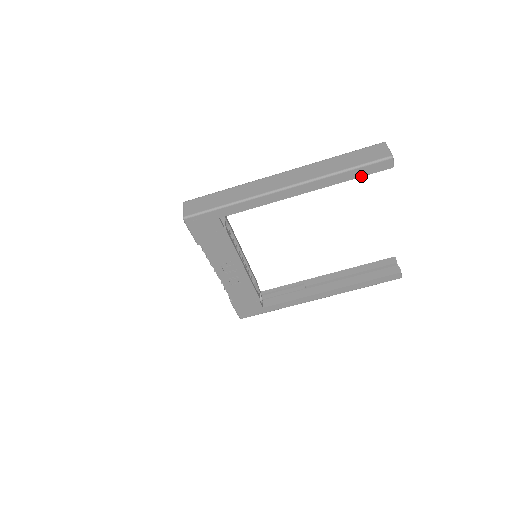
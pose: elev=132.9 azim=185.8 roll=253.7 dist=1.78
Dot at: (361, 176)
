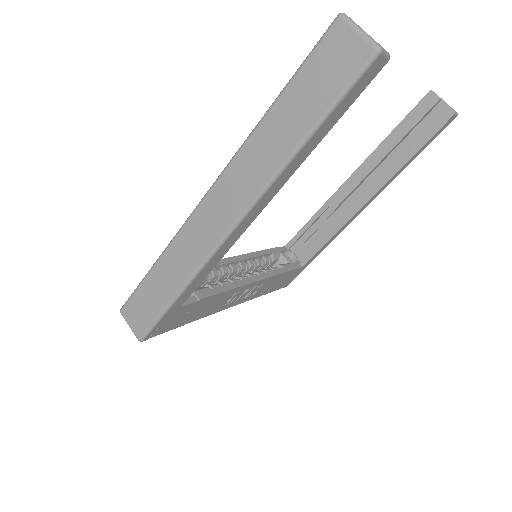
Dot at: (340, 117)
